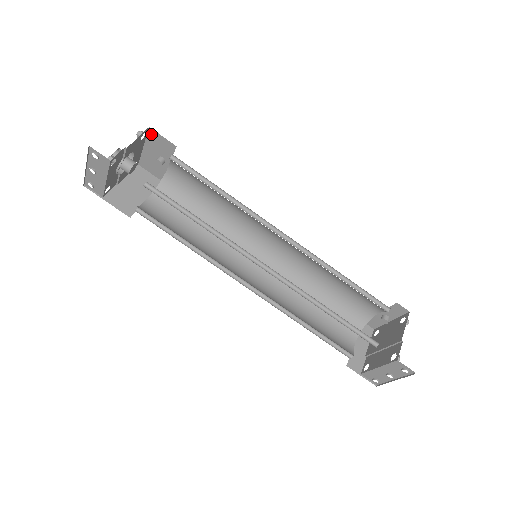
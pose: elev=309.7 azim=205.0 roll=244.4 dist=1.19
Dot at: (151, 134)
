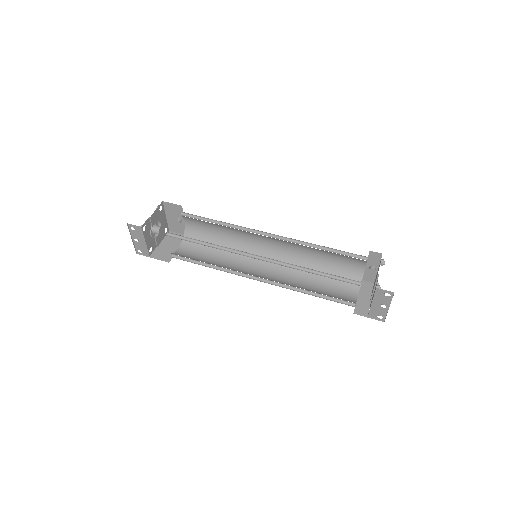
Dot at: (166, 205)
